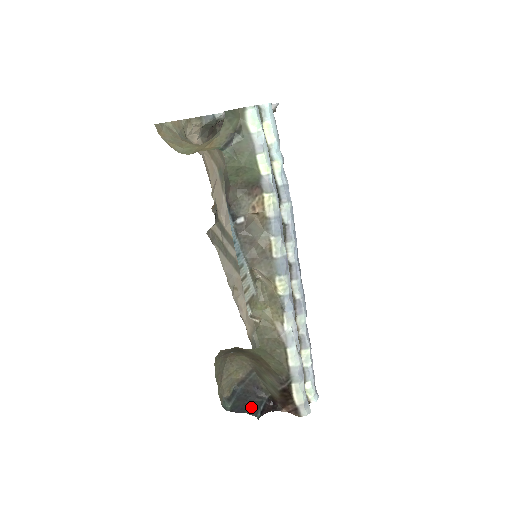
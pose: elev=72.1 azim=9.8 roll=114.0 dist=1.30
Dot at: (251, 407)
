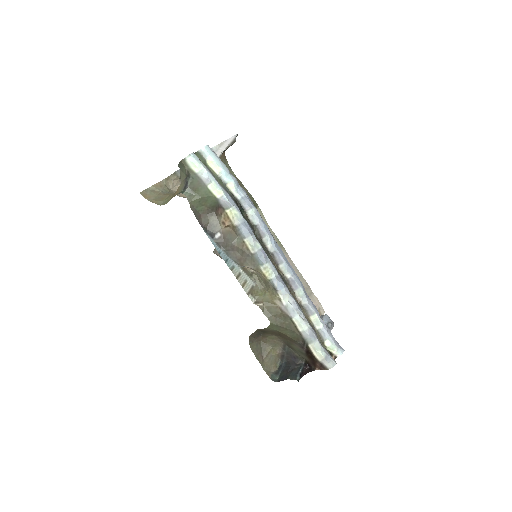
Dot at: (292, 374)
